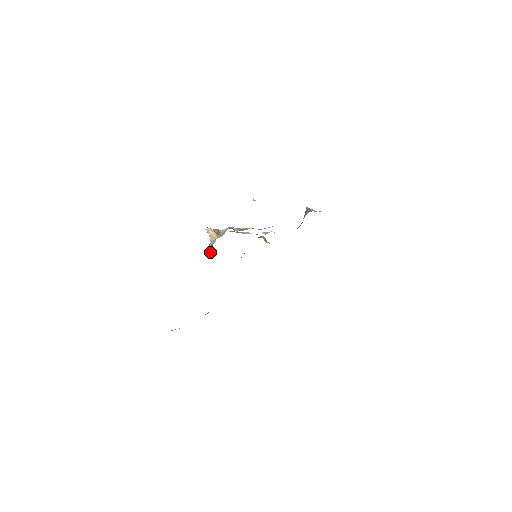
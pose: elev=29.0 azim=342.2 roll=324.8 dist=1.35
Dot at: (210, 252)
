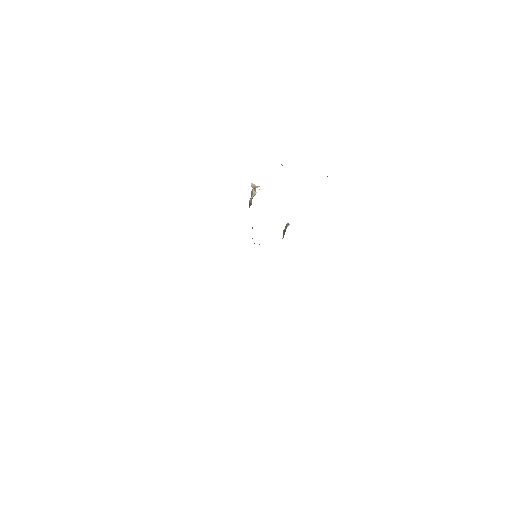
Dot at: (249, 206)
